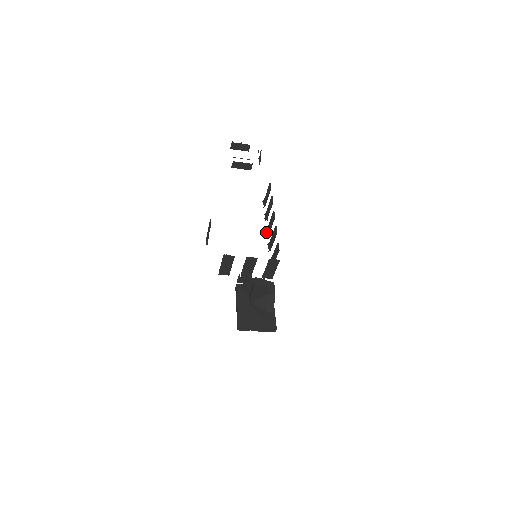
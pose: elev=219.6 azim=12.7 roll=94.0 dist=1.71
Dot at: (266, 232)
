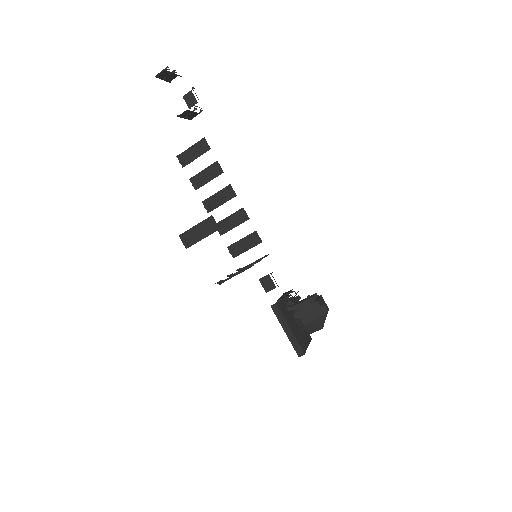
Dot at: (206, 207)
